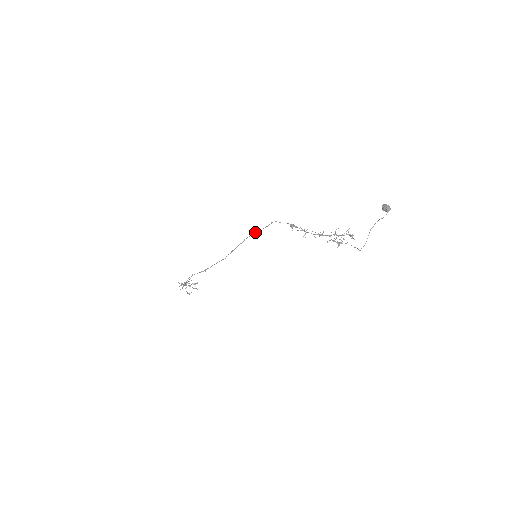
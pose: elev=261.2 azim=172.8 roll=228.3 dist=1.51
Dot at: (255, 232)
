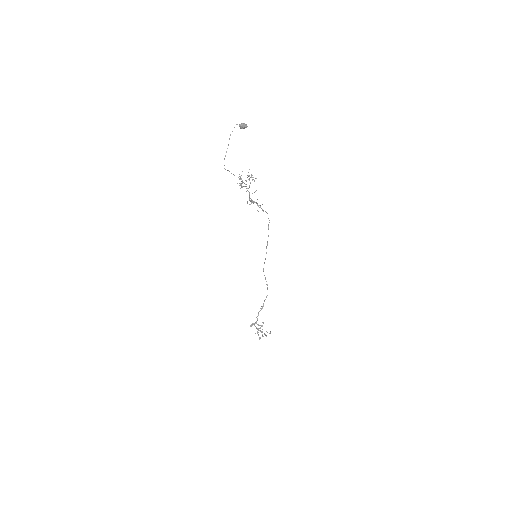
Dot at: occluded
